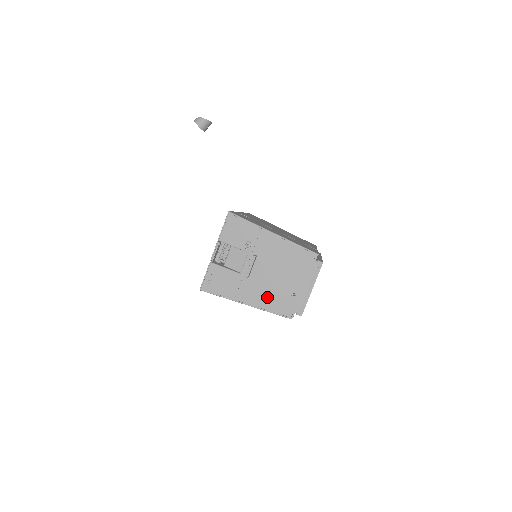
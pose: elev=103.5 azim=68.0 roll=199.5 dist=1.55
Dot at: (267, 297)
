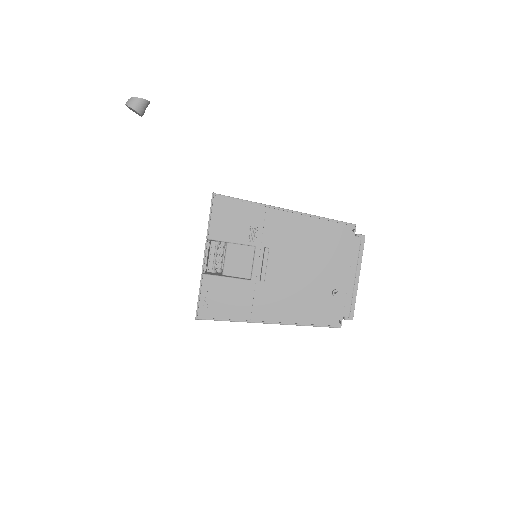
Dot at: (297, 304)
